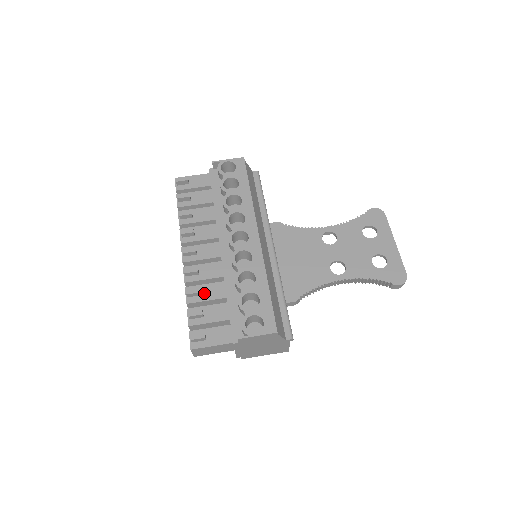
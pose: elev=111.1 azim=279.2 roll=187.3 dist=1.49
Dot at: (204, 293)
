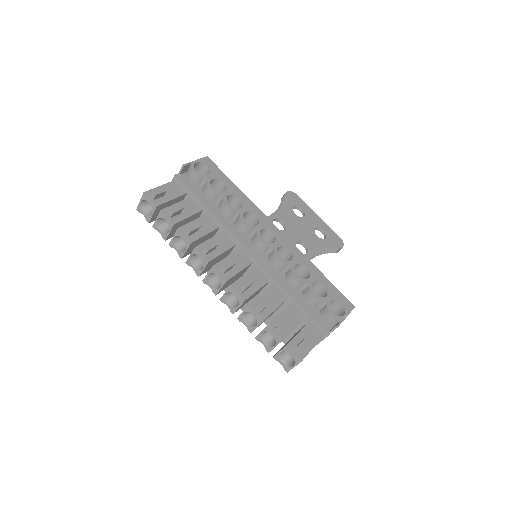
Dot at: occluded
